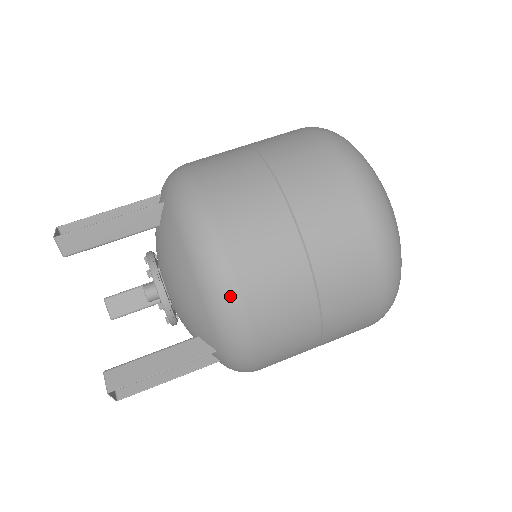
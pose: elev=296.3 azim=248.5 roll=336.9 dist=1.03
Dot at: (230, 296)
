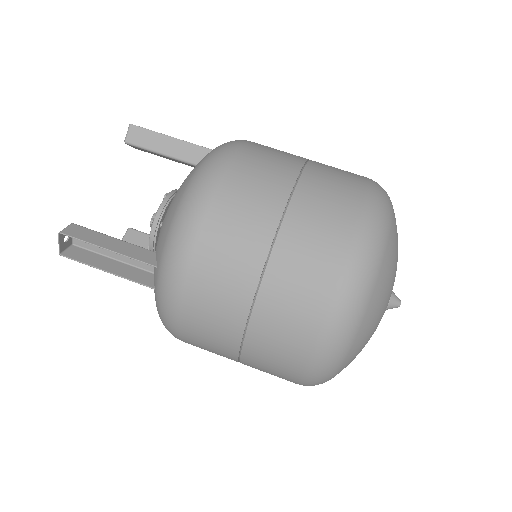
Dot at: (197, 207)
